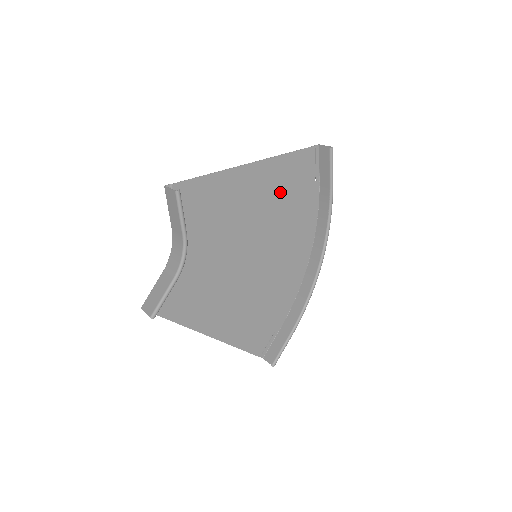
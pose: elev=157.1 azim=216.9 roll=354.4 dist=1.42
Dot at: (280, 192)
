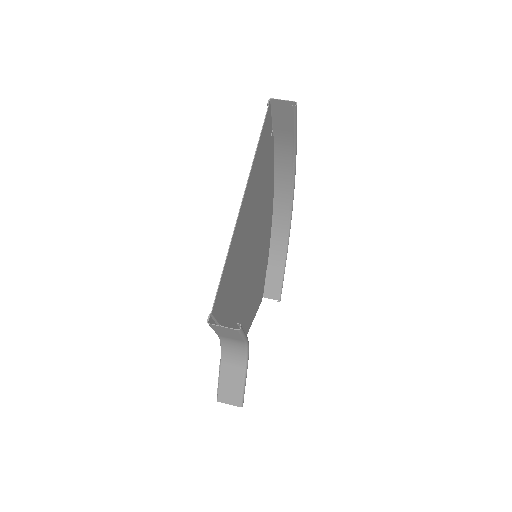
Dot at: (258, 186)
